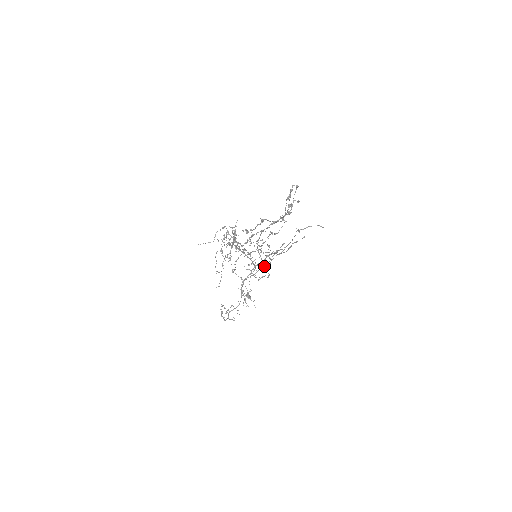
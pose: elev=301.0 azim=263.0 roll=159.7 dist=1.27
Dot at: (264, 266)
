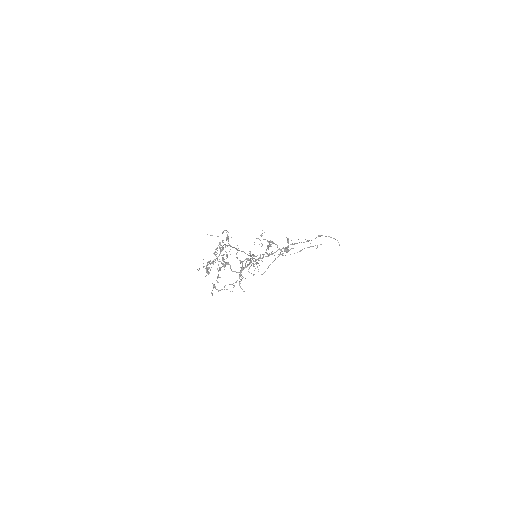
Dot at: occluded
